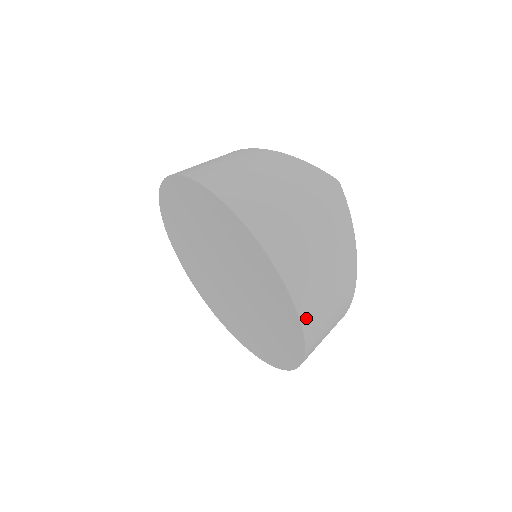
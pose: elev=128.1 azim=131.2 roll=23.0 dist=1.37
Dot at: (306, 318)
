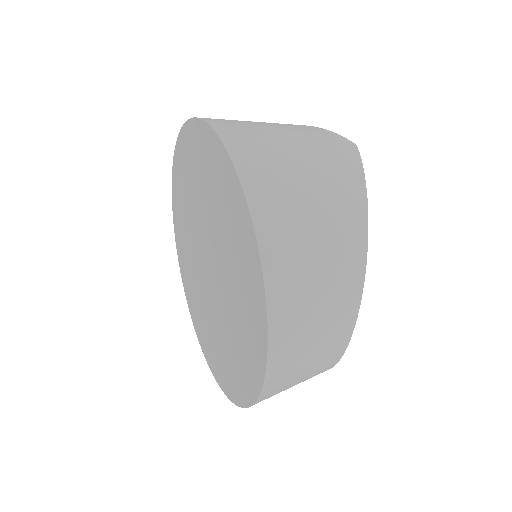
Dot at: (271, 258)
